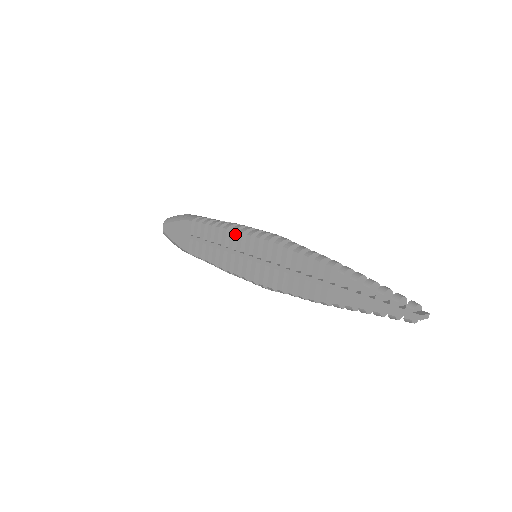
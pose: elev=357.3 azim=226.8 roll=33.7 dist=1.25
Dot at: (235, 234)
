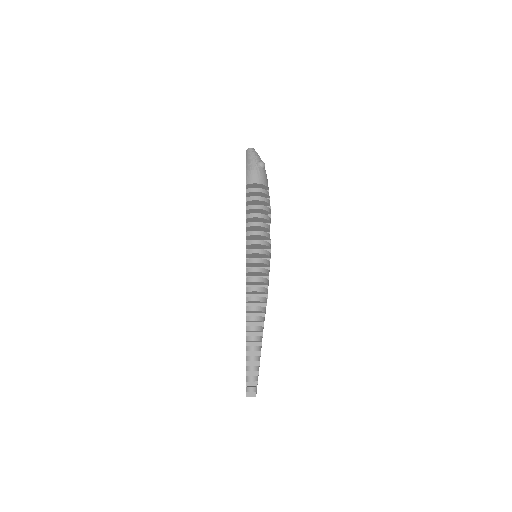
Dot at: (247, 237)
